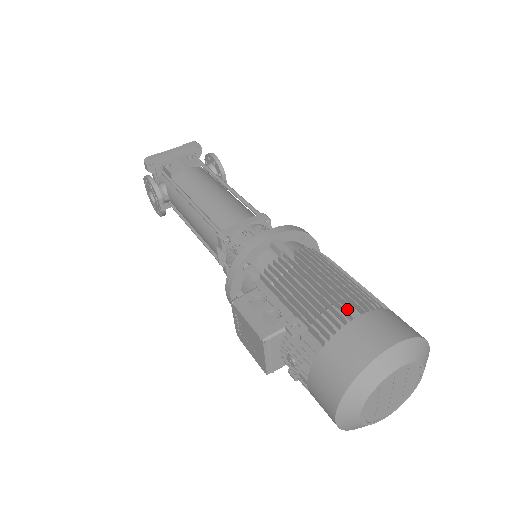
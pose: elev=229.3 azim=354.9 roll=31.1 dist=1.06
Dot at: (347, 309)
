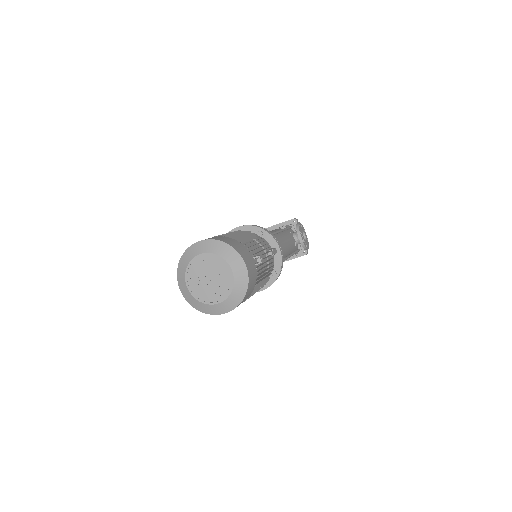
Dot at: occluded
